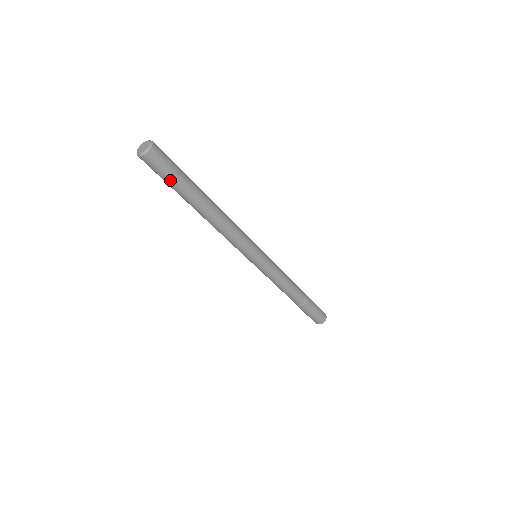
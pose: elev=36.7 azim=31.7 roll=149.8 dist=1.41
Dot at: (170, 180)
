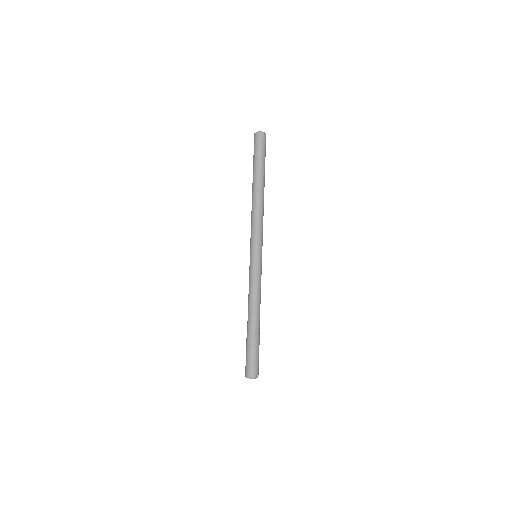
Dot at: (263, 155)
